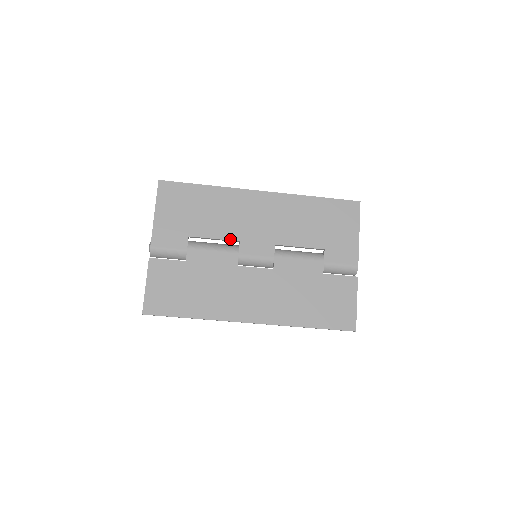
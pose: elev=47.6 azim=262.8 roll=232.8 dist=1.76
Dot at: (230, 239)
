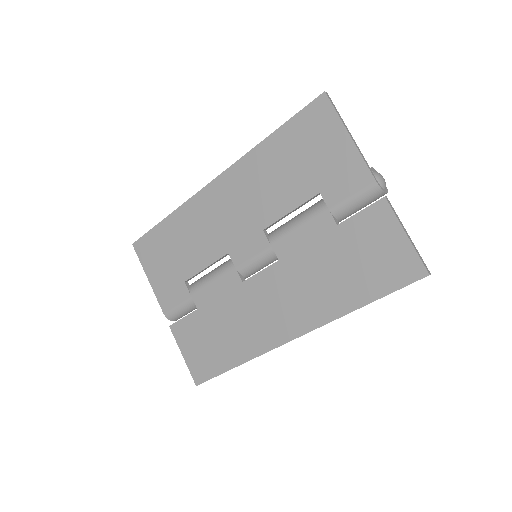
Dot at: (219, 257)
